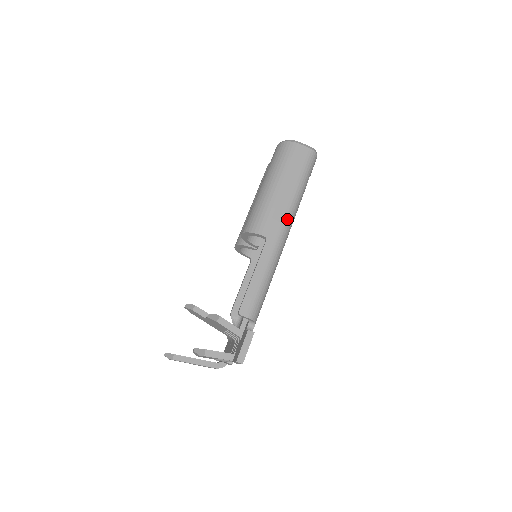
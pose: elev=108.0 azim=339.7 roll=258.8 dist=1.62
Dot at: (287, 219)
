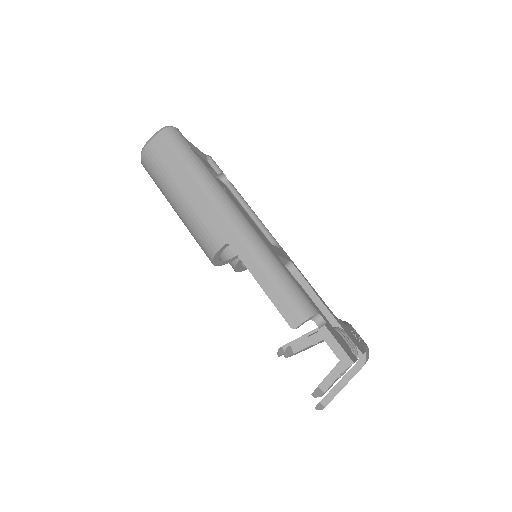
Dot at: (220, 205)
